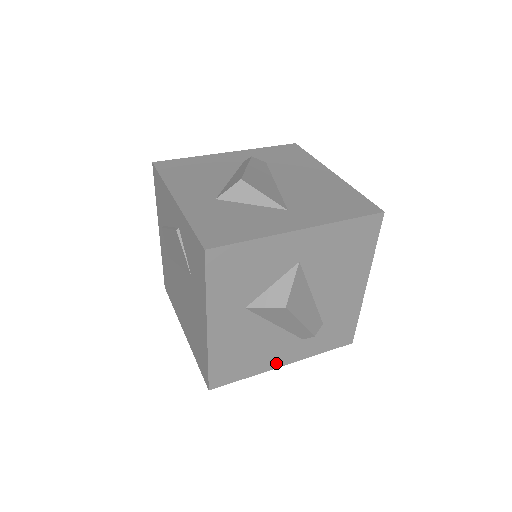
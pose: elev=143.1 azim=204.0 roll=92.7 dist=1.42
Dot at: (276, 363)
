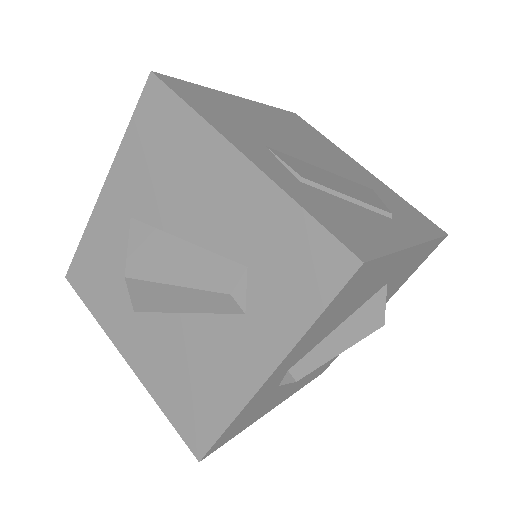
Dot at: (249, 380)
